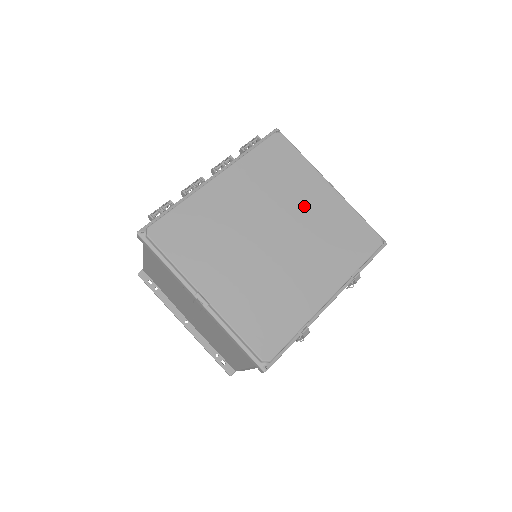
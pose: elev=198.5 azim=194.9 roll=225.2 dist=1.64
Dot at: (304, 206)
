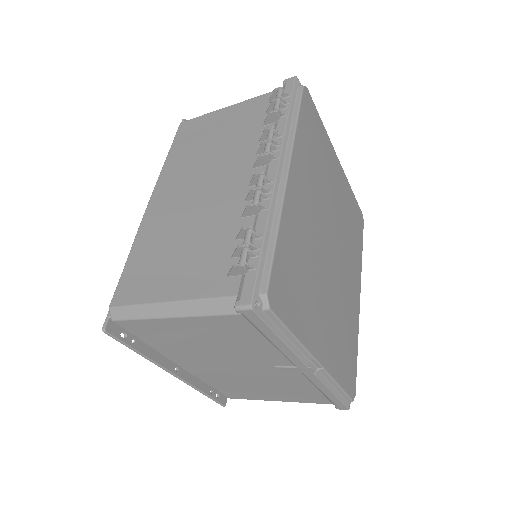
Dot at: (336, 195)
